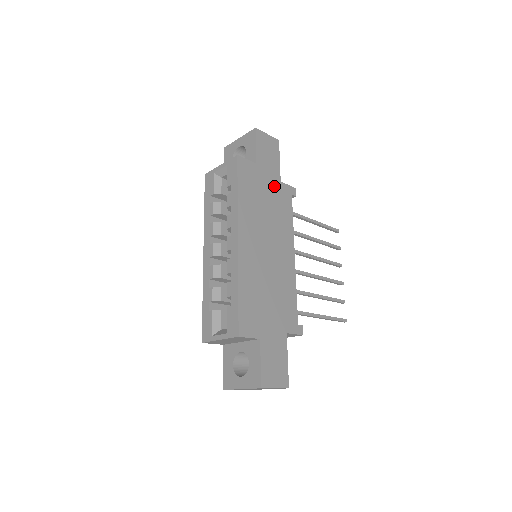
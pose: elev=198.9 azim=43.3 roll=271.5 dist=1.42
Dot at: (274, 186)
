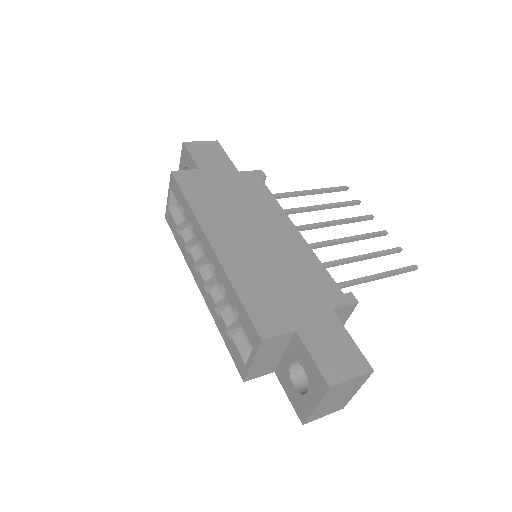
Dot at: (232, 179)
